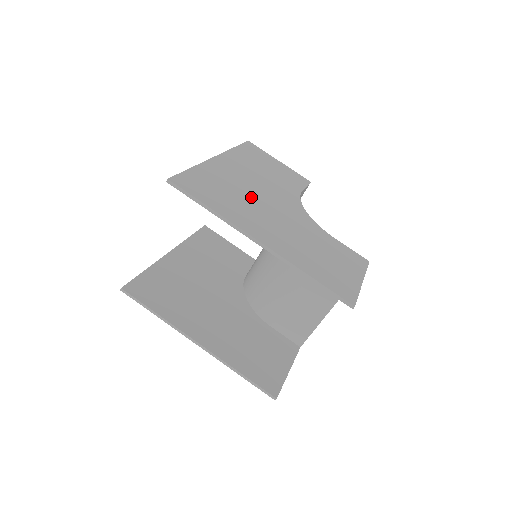
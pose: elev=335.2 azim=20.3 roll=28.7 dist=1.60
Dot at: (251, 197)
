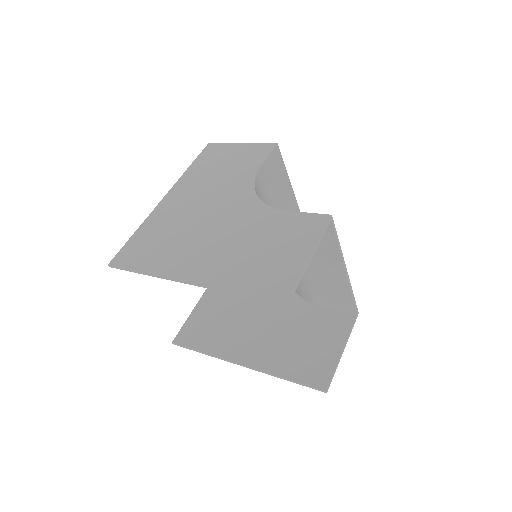
Dot at: (191, 225)
